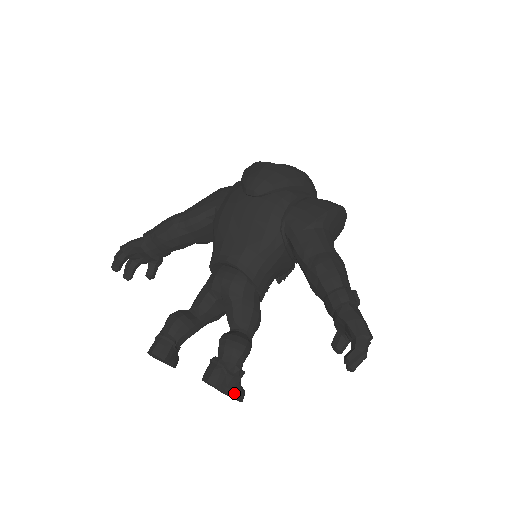
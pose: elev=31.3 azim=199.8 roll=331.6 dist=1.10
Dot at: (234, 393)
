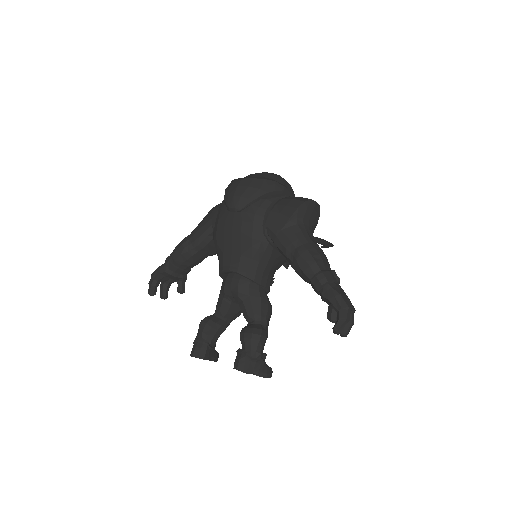
Dot at: (261, 373)
